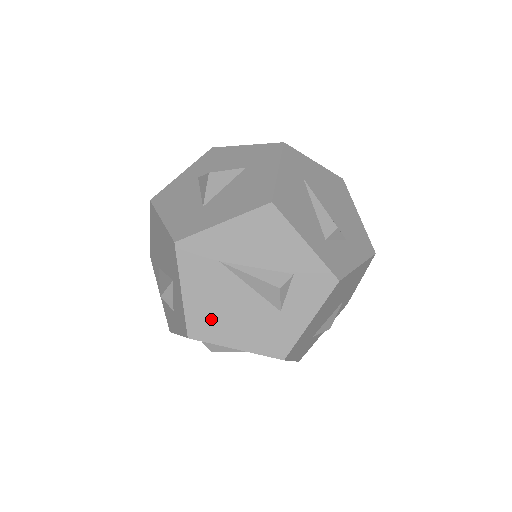
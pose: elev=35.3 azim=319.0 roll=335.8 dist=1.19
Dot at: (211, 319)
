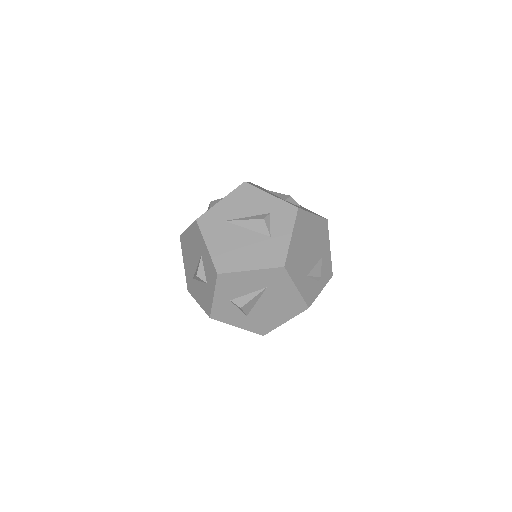
Dot at: (229, 256)
